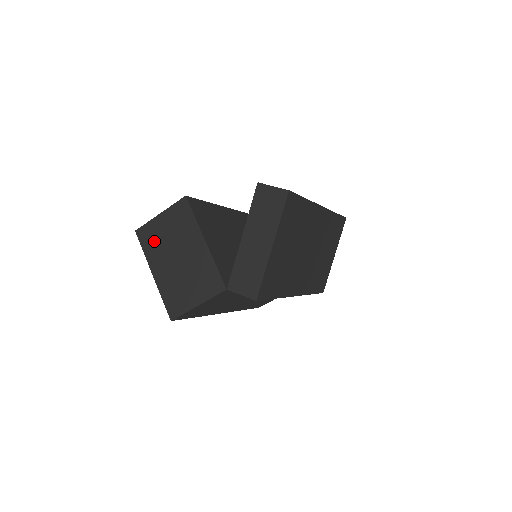
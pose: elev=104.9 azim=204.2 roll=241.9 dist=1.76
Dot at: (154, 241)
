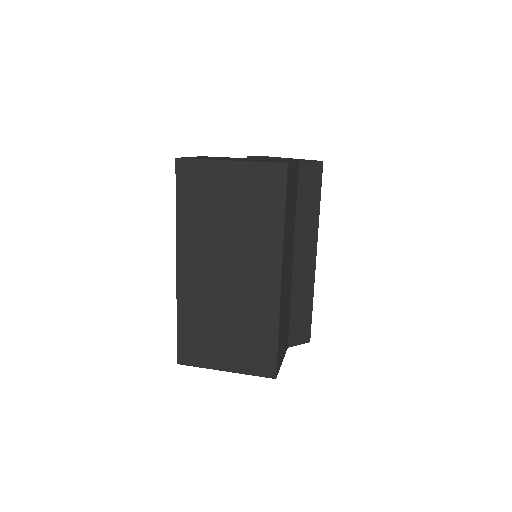
Dot at: (204, 158)
